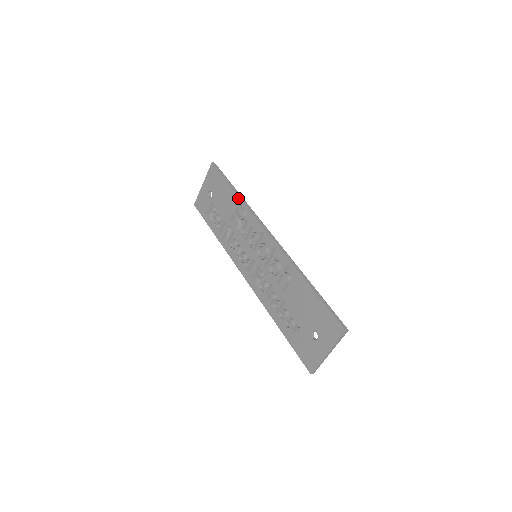
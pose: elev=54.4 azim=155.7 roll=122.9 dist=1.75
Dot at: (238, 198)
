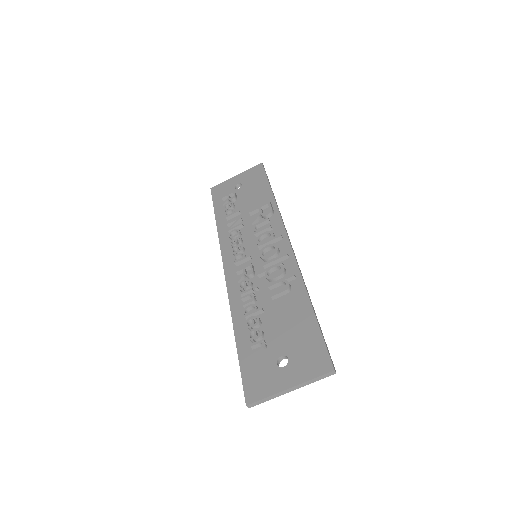
Dot at: (273, 199)
